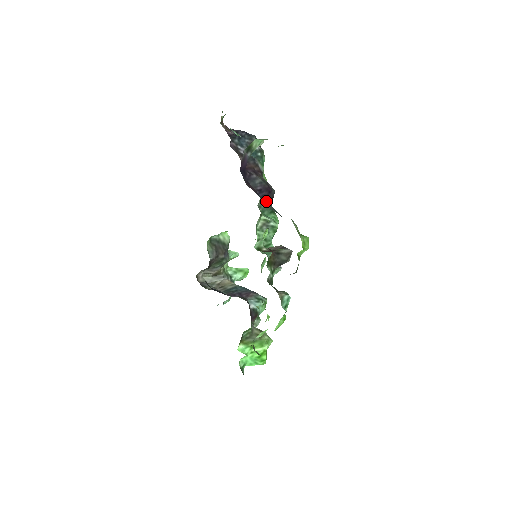
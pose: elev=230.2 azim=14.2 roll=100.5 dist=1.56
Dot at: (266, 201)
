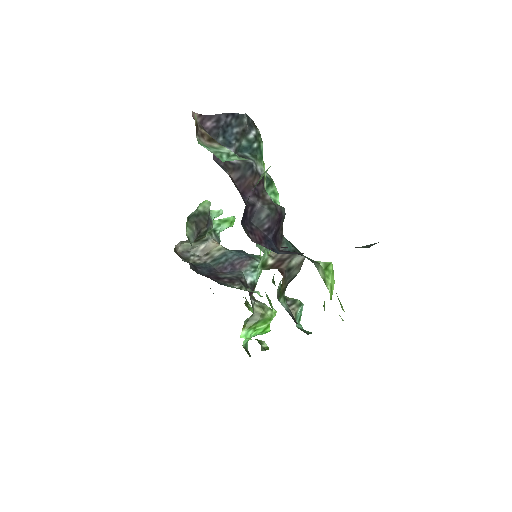
Dot at: (277, 237)
